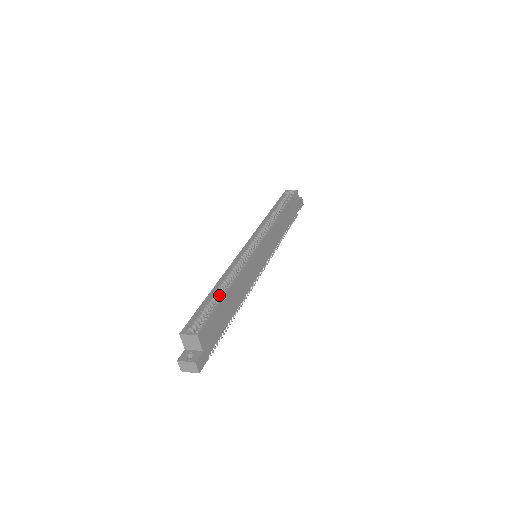
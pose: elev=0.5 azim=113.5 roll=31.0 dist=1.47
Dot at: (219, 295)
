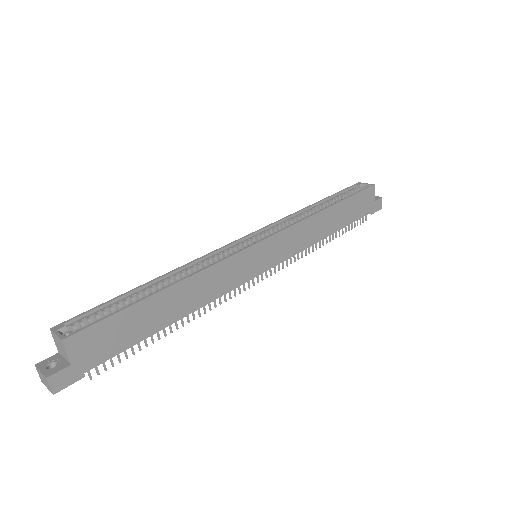
Dot at: occluded
